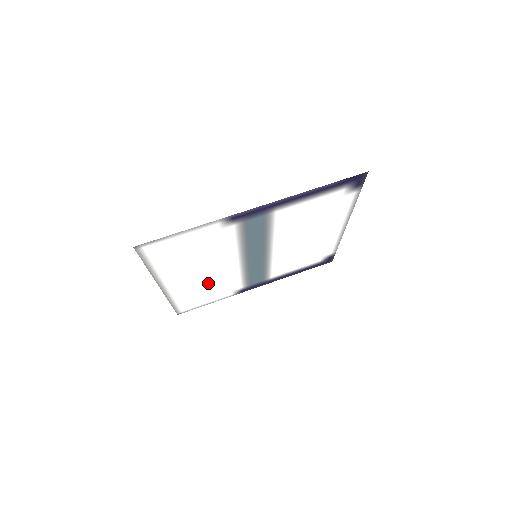
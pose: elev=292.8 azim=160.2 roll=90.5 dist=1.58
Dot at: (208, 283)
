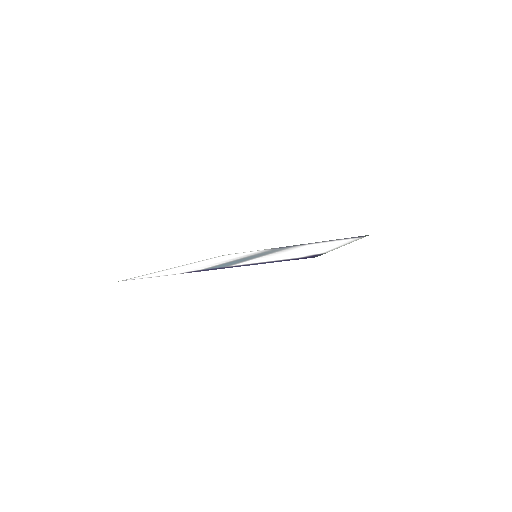
Dot at: occluded
